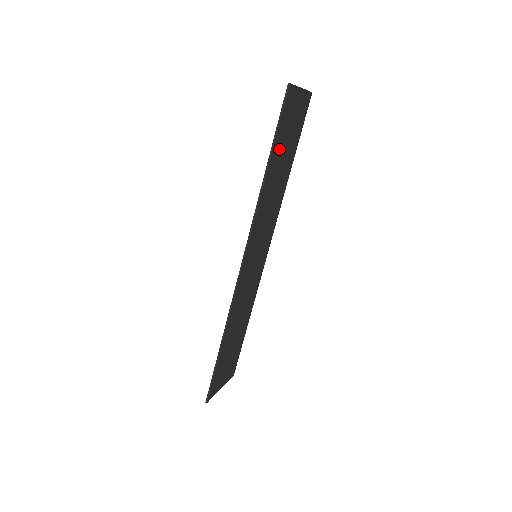
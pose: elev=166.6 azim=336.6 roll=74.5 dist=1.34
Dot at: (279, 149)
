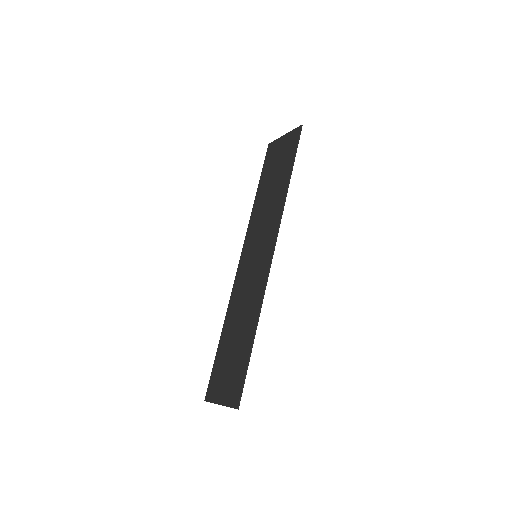
Dot at: (284, 169)
